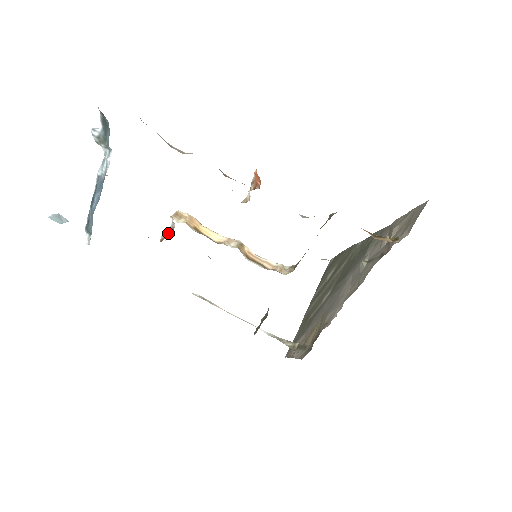
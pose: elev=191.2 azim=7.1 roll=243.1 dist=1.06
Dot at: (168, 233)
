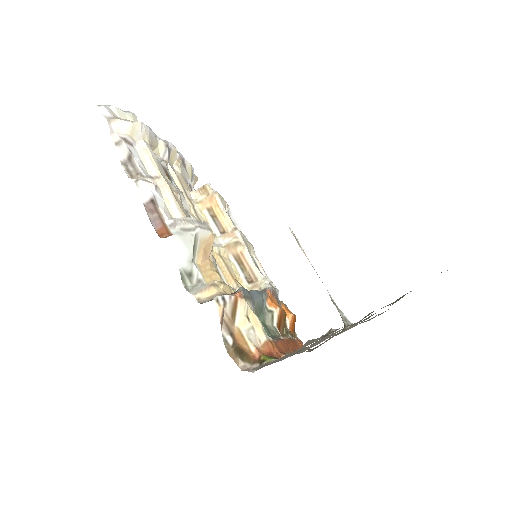
Dot at: occluded
